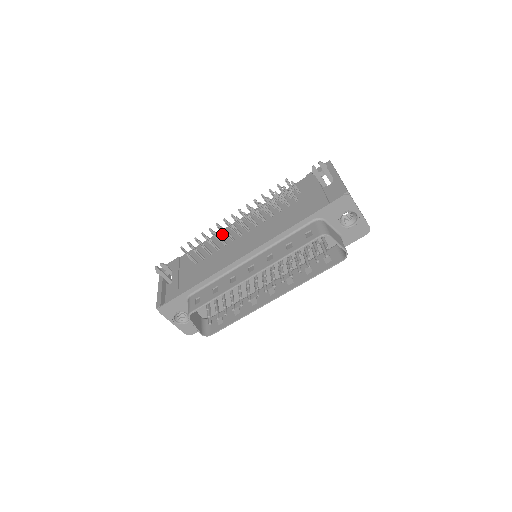
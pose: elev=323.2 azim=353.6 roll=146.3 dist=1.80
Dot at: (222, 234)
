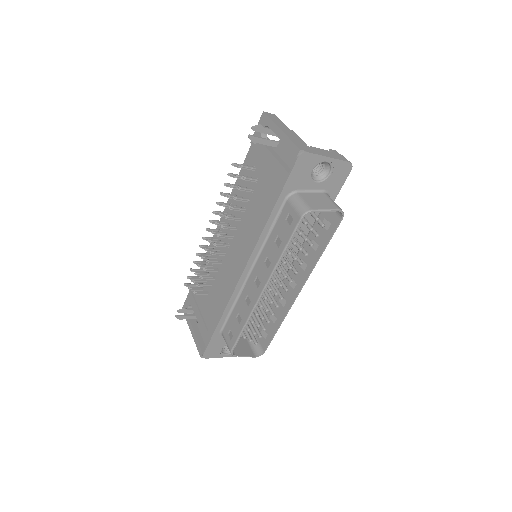
Dot at: occluded
